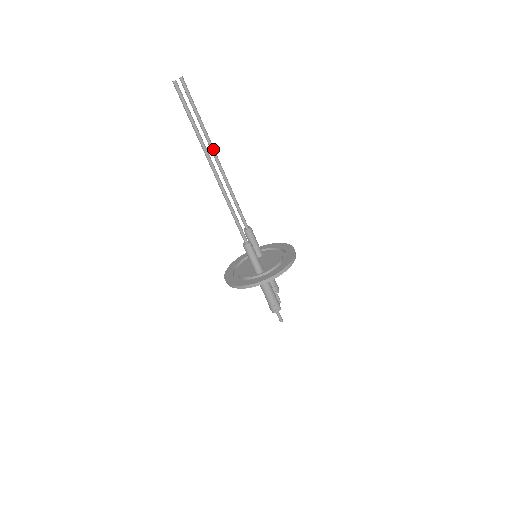
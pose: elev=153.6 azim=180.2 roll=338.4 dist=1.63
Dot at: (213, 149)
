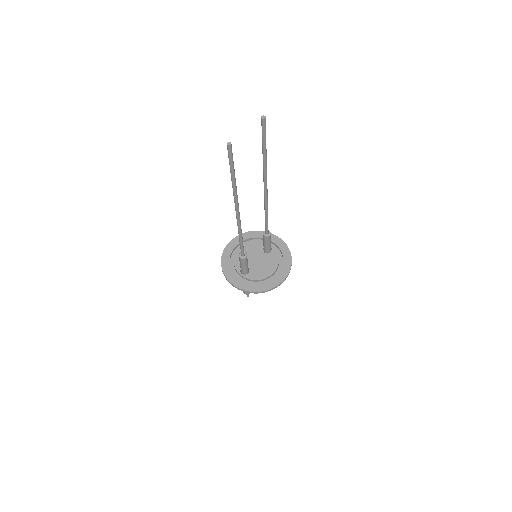
Dot at: (265, 179)
